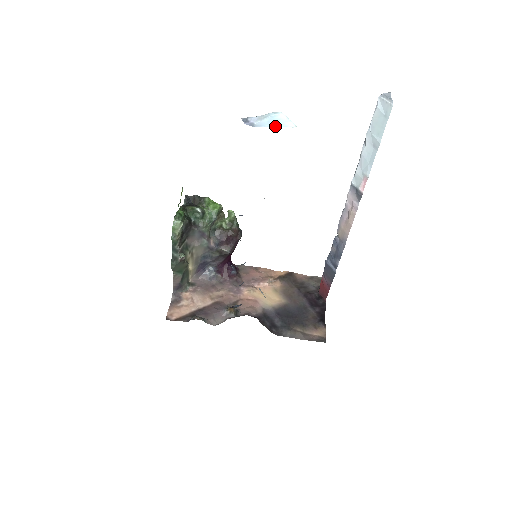
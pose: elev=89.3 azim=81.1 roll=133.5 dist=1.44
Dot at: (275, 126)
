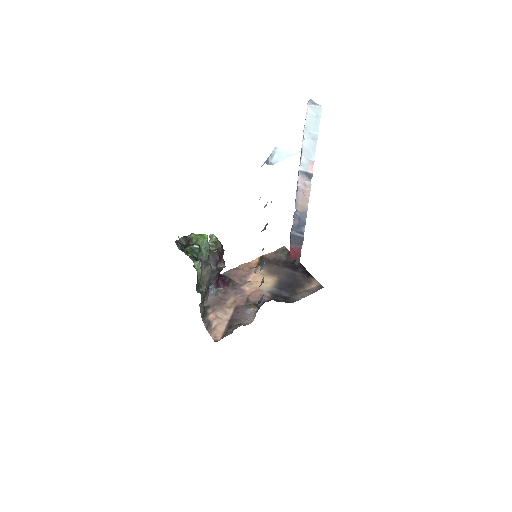
Dot at: (287, 157)
